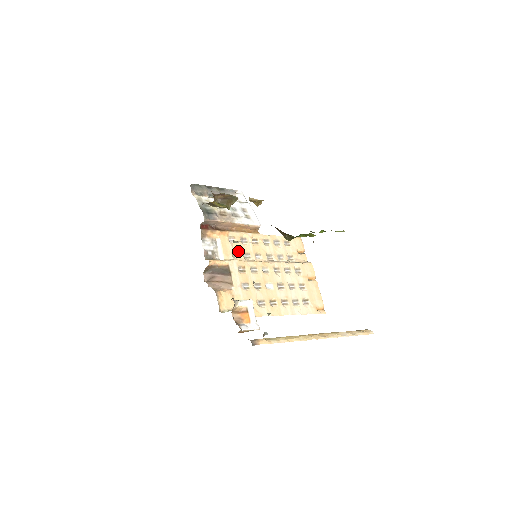
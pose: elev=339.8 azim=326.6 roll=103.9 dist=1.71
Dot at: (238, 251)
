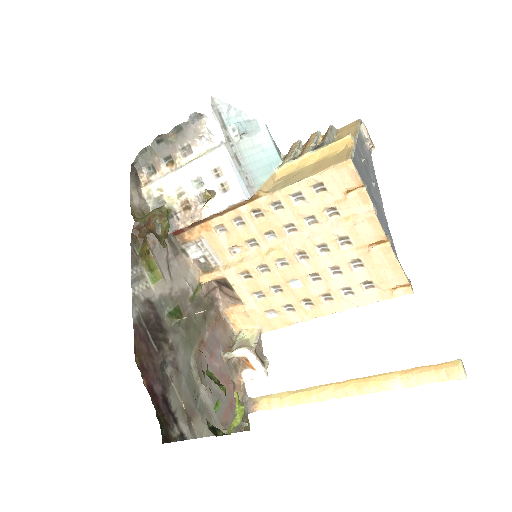
Dot at: (236, 243)
